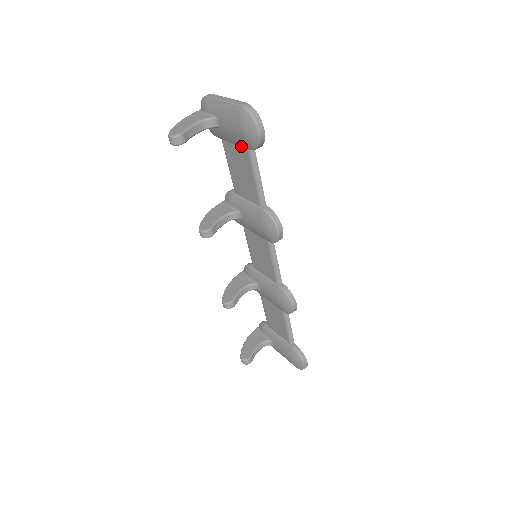
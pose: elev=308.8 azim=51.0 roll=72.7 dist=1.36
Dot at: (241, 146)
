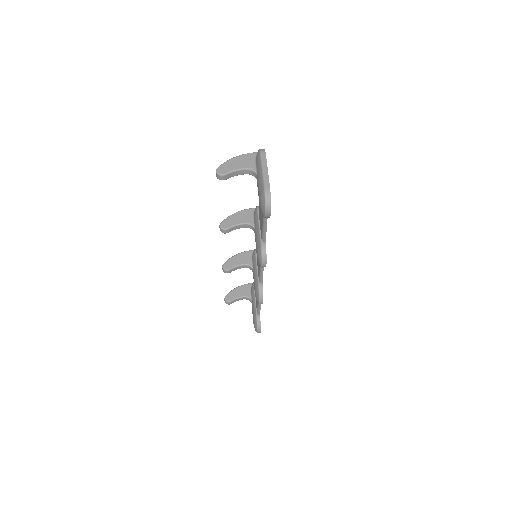
Dot at: occluded
